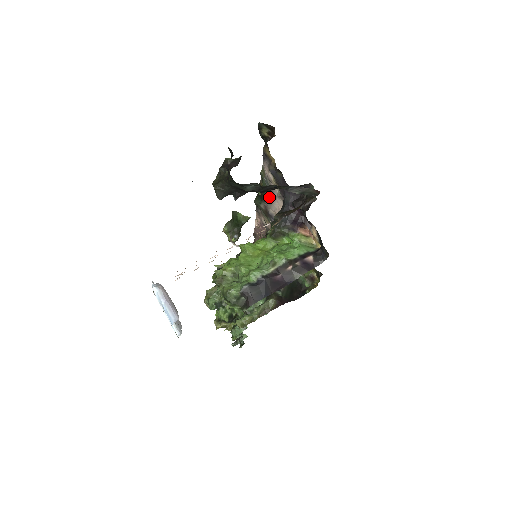
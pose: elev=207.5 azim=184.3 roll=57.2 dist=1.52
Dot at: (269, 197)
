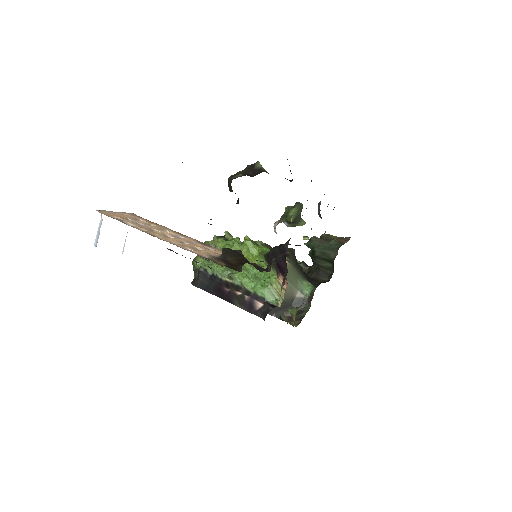
Dot at: occluded
